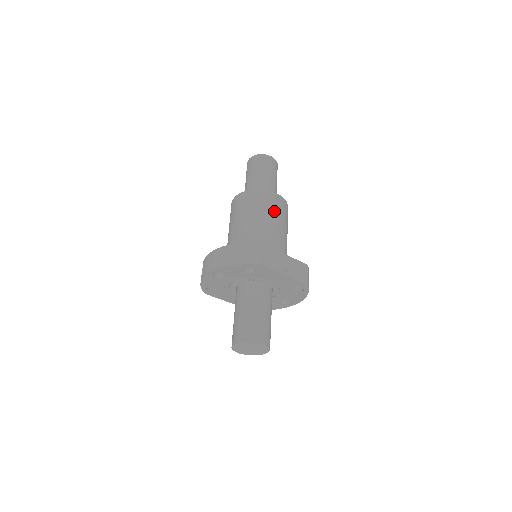
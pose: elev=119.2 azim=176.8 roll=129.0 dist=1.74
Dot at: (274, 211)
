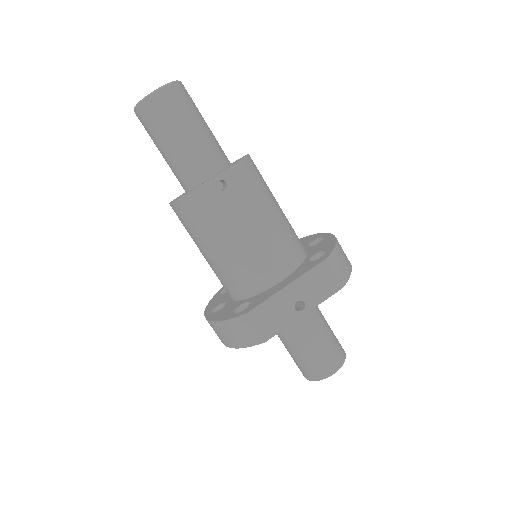
Dot at: (229, 213)
